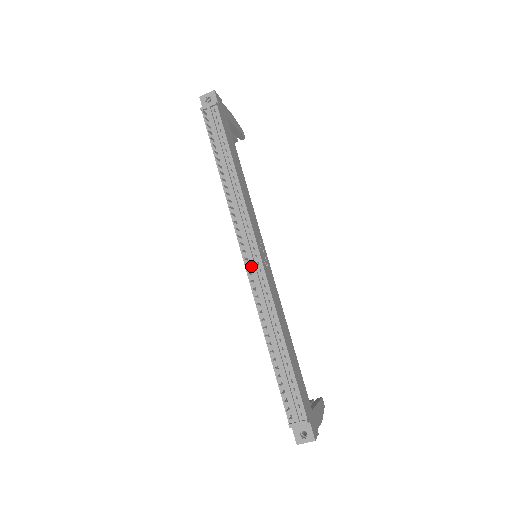
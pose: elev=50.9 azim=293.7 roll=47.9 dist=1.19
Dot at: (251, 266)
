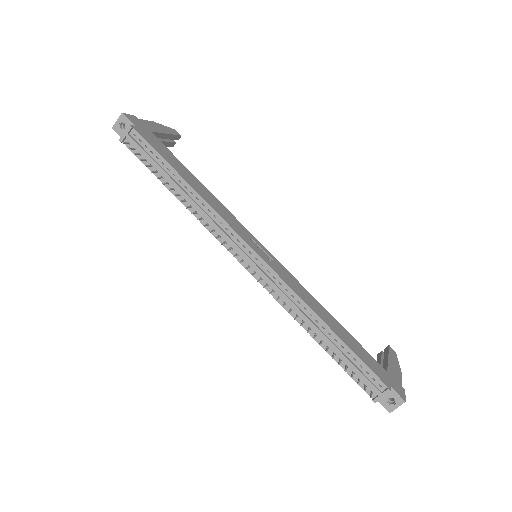
Dot at: (257, 271)
